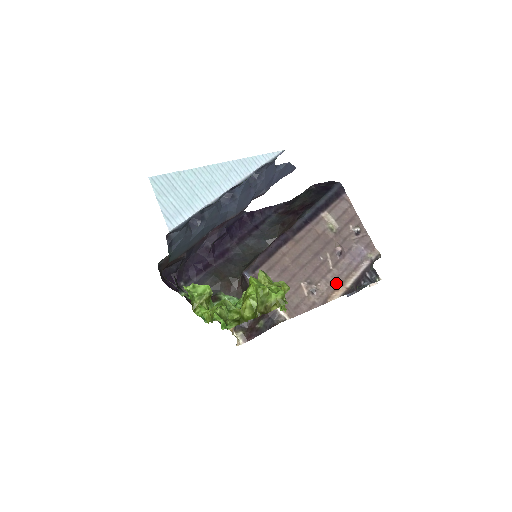
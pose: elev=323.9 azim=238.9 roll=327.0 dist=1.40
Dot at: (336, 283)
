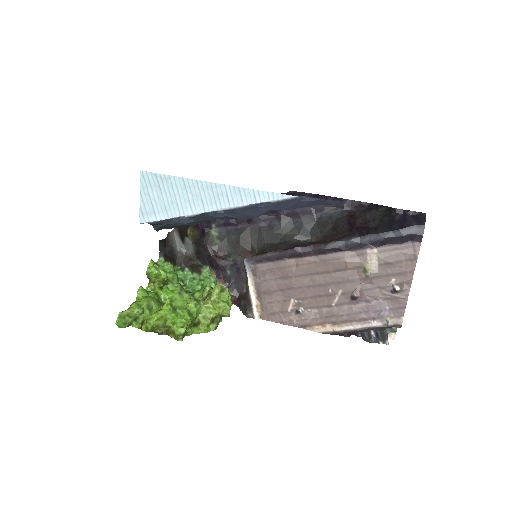
Dot at: (328, 319)
